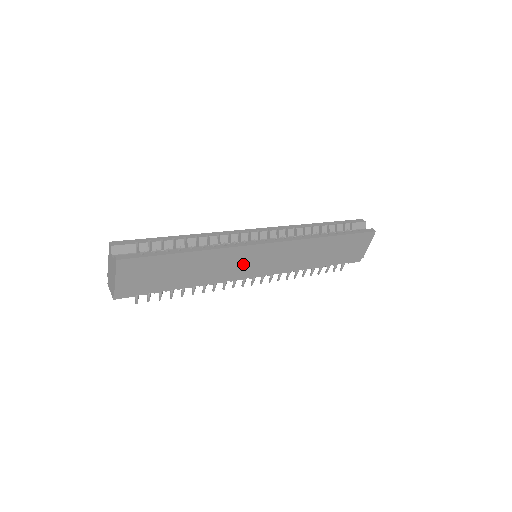
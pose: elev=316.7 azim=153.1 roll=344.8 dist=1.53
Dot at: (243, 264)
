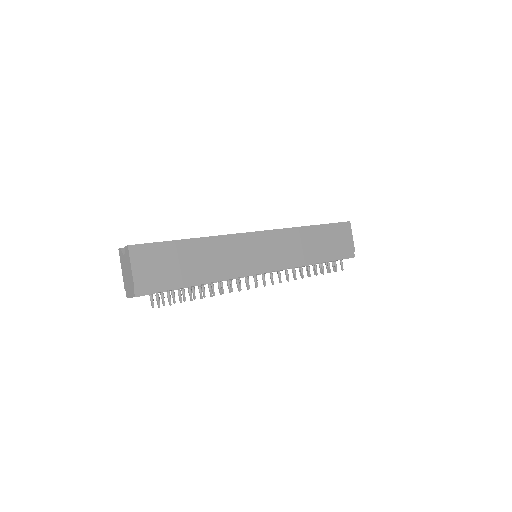
Dot at: (246, 255)
